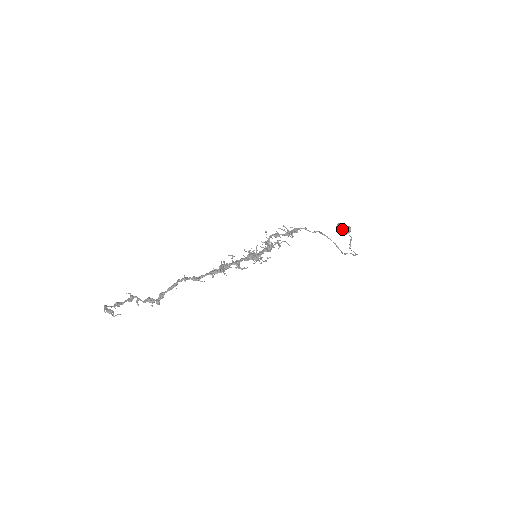
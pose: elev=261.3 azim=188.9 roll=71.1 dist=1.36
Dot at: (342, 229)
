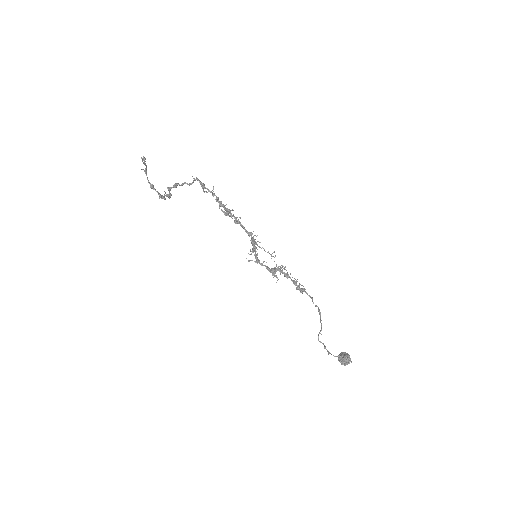
Dot at: (343, 355)
